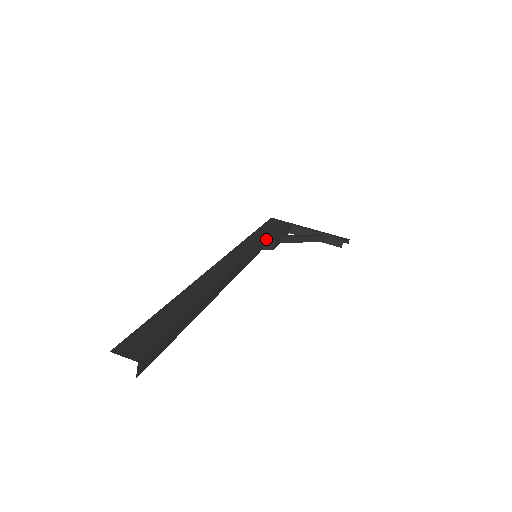
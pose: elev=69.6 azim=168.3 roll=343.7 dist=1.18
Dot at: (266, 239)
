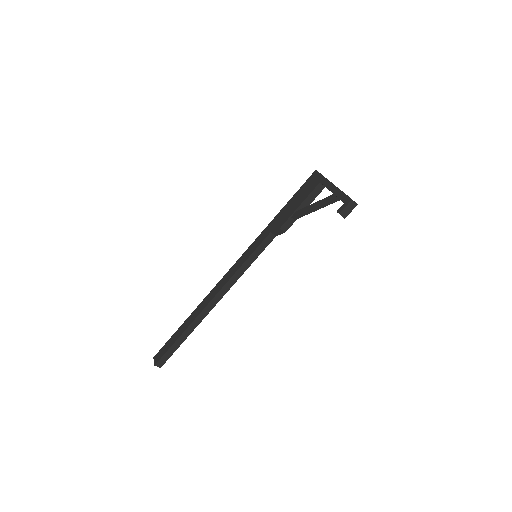
Dot at: (274, 229)
